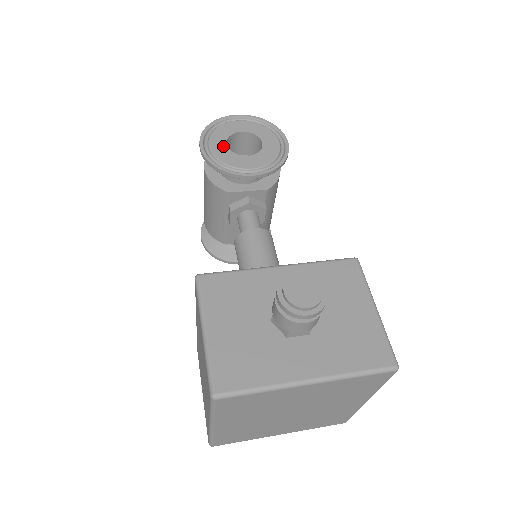
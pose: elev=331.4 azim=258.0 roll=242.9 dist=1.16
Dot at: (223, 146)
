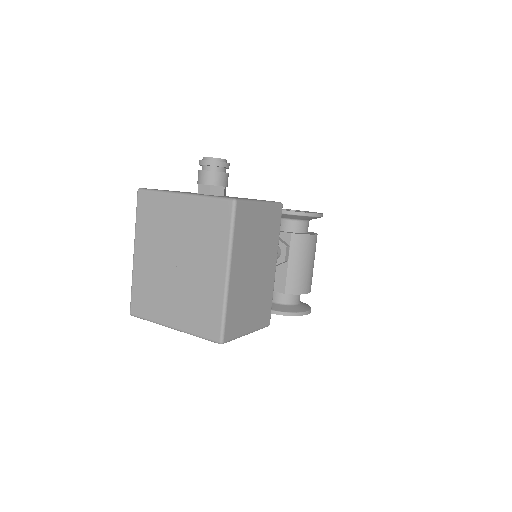
Dot at: occluded
